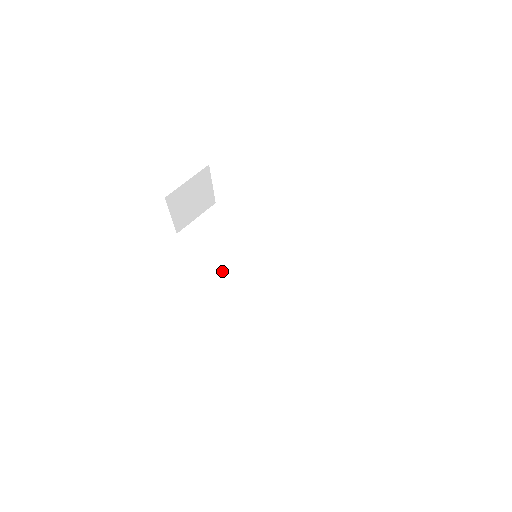
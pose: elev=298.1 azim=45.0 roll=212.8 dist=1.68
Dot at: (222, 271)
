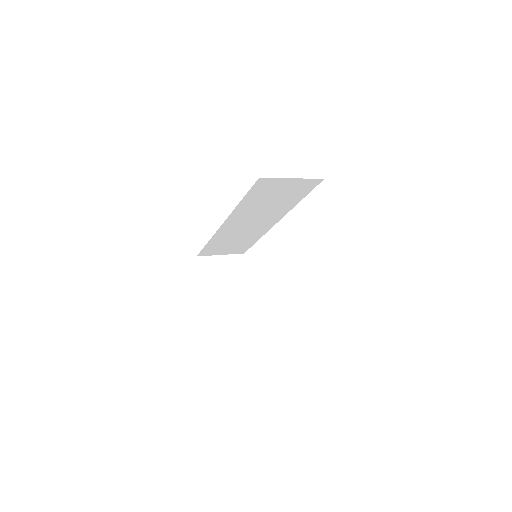
Dot at: occluded
